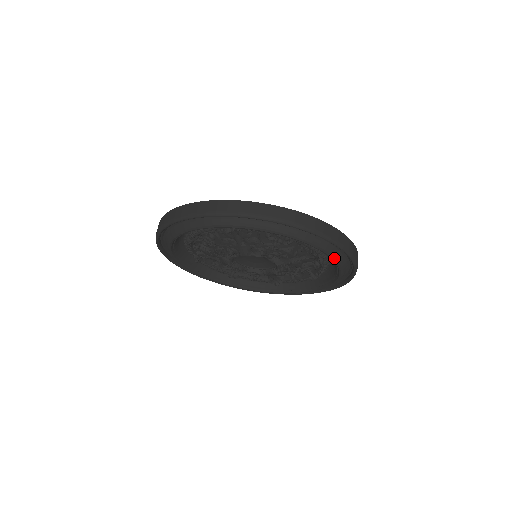
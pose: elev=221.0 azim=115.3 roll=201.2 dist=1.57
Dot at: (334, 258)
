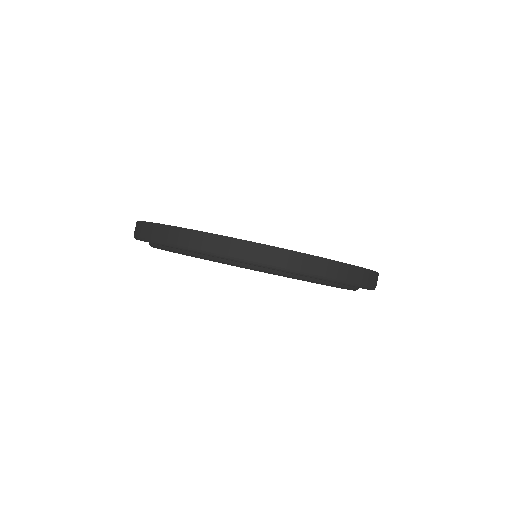
Dot at: occluded
